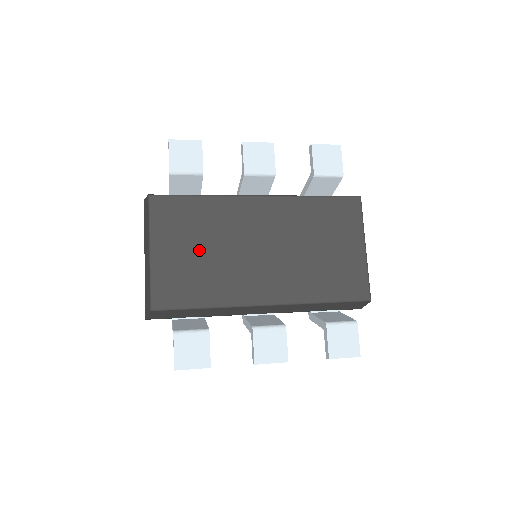
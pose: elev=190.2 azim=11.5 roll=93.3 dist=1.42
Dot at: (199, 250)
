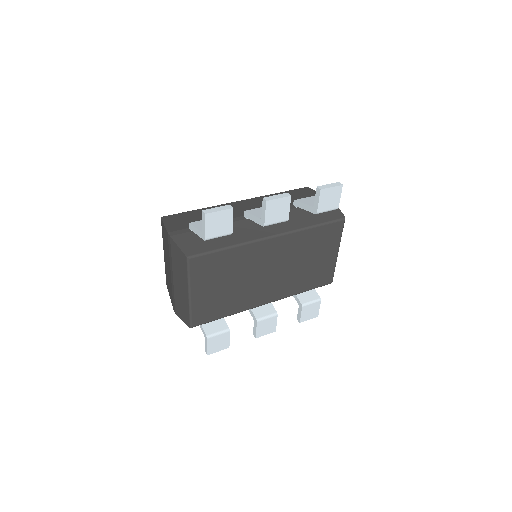
Dot at: (225, 285)
